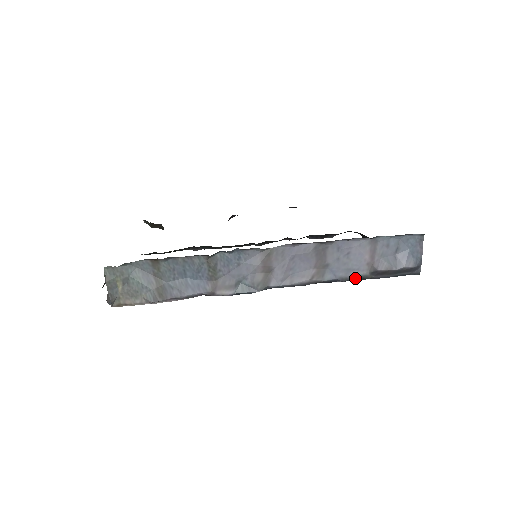
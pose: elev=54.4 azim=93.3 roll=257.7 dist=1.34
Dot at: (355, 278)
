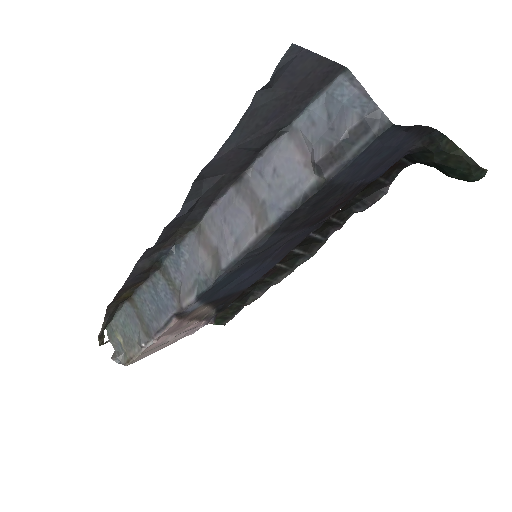
Dot at: (306, 195)
